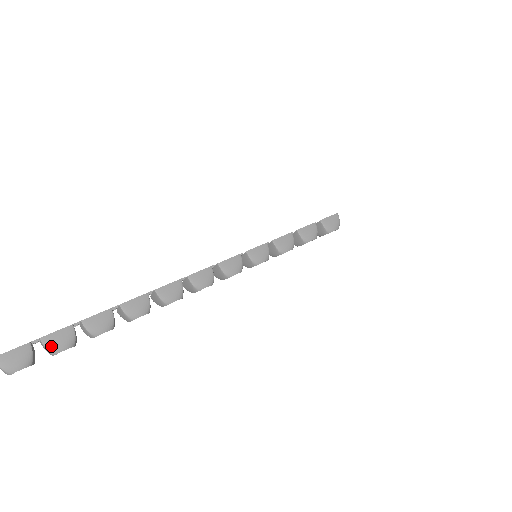
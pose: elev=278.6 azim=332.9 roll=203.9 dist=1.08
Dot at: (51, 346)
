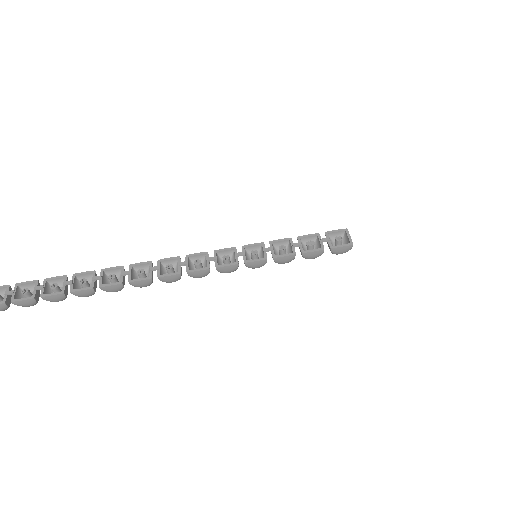
Dot at: (78, 296)
